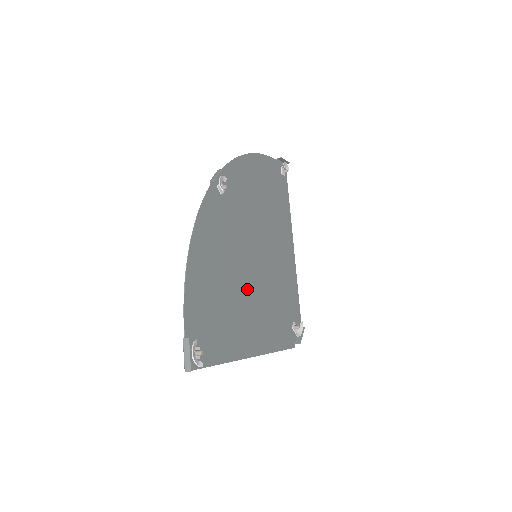
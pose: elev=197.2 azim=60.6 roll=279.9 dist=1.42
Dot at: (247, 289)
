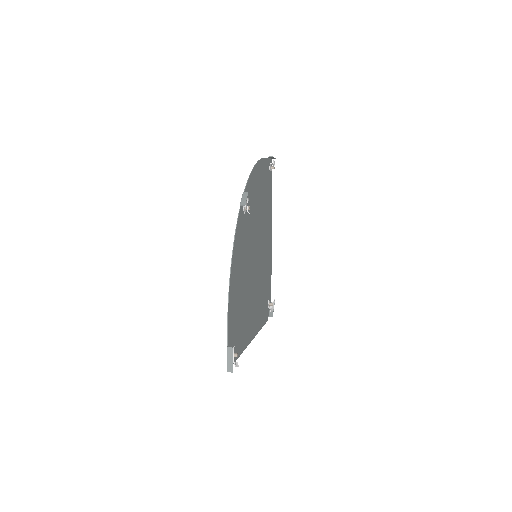
Dot at: (251, 287)
